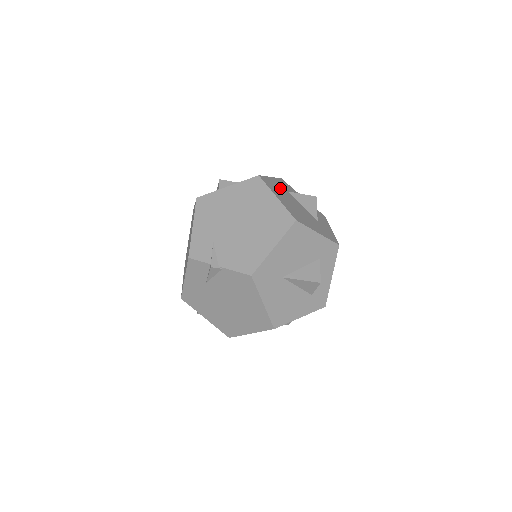
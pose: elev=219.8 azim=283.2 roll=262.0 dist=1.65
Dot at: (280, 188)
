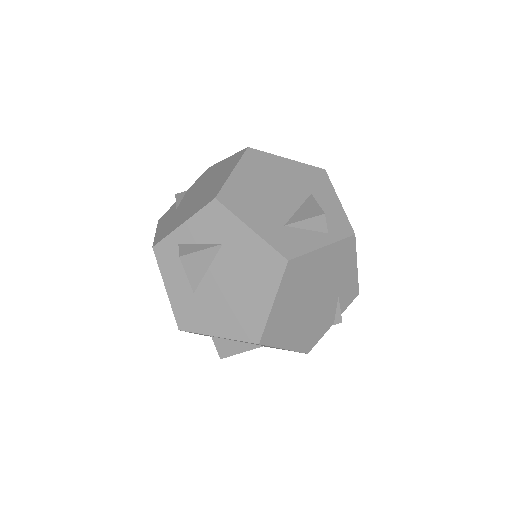
Dot at: occluded
